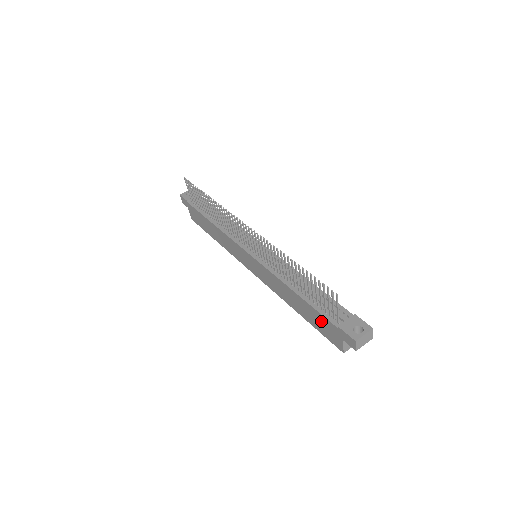
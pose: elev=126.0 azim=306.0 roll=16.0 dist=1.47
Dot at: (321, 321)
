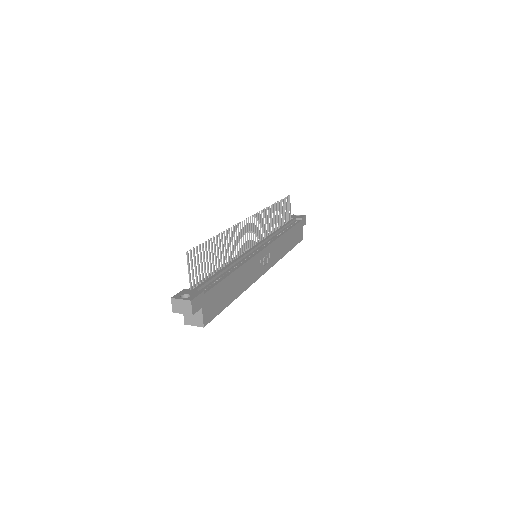
Dot at: occluded
